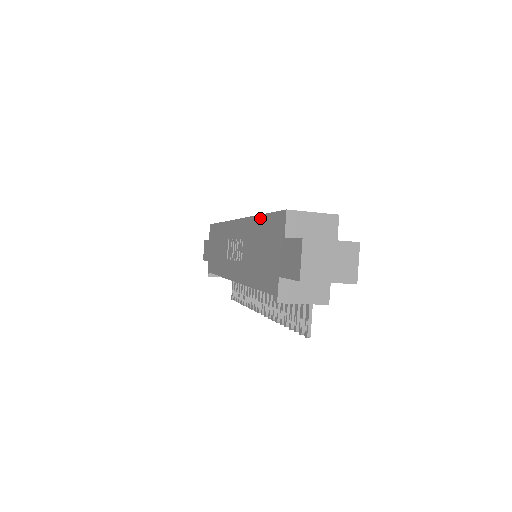
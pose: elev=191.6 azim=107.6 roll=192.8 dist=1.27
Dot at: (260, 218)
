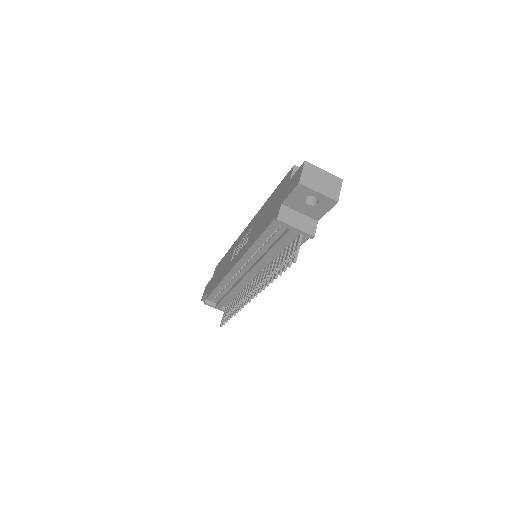
Dot at: (270, 196)
